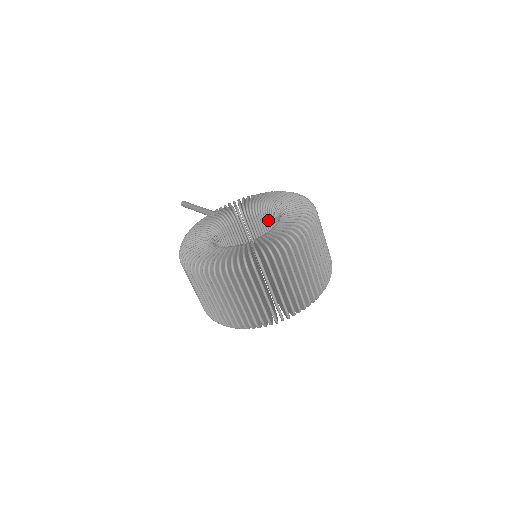
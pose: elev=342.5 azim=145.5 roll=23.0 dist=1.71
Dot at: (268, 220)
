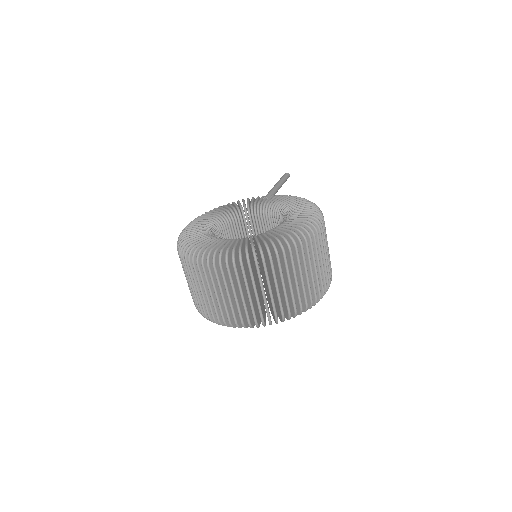
Dot at: occluded
